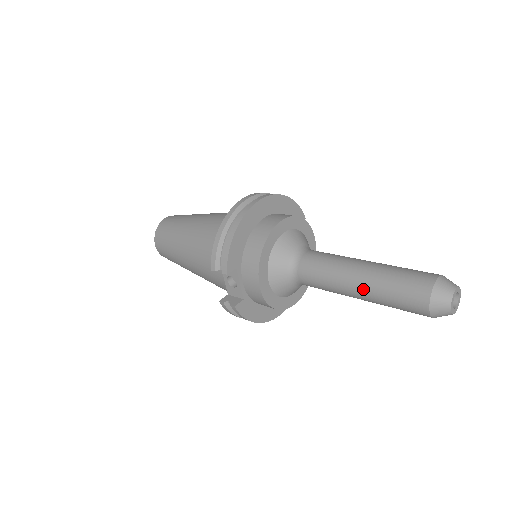
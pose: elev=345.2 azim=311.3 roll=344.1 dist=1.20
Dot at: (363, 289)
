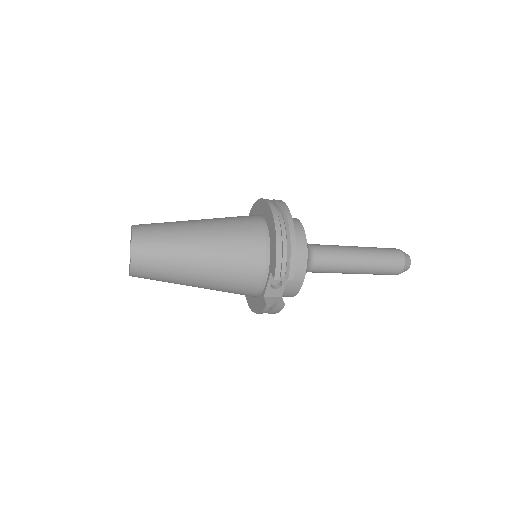
Dot at: (365, 267)
